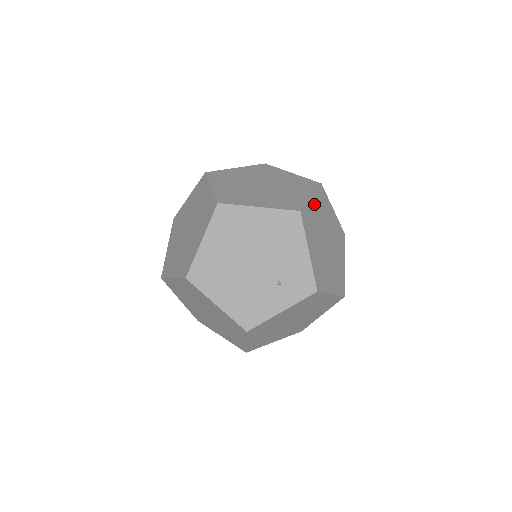
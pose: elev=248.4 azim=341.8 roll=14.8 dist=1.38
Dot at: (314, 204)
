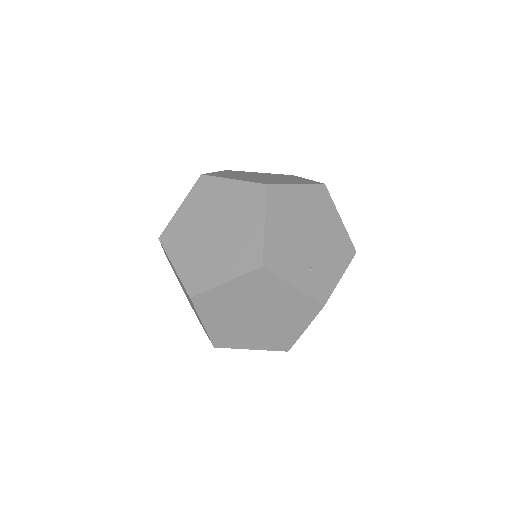
Dot at: occluded
